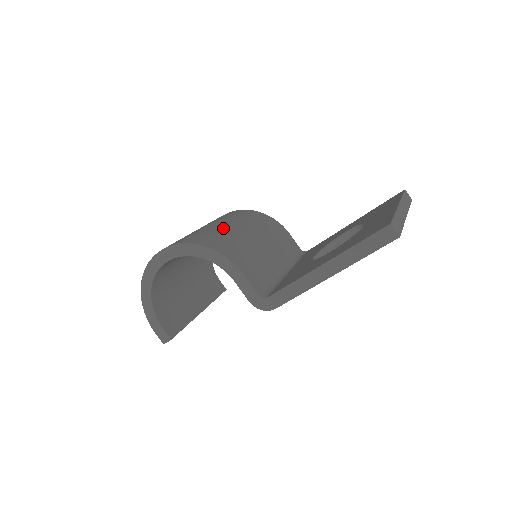
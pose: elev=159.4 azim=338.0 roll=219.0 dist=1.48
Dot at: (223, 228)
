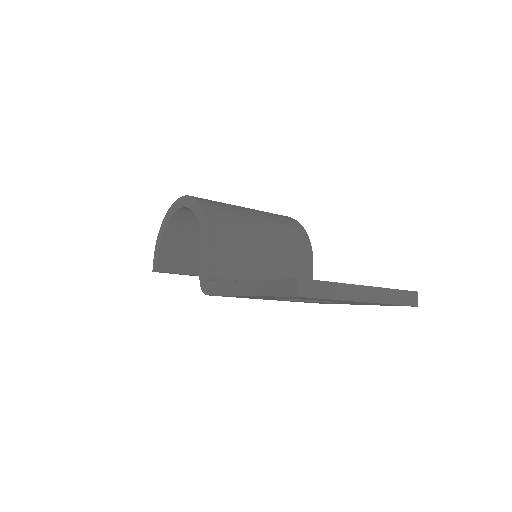
Dot at: (246, 214)
